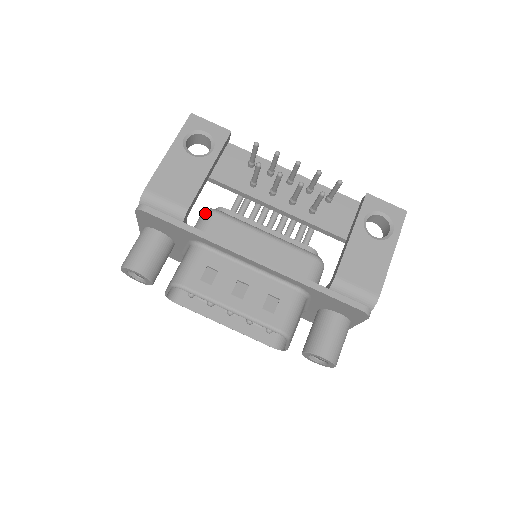
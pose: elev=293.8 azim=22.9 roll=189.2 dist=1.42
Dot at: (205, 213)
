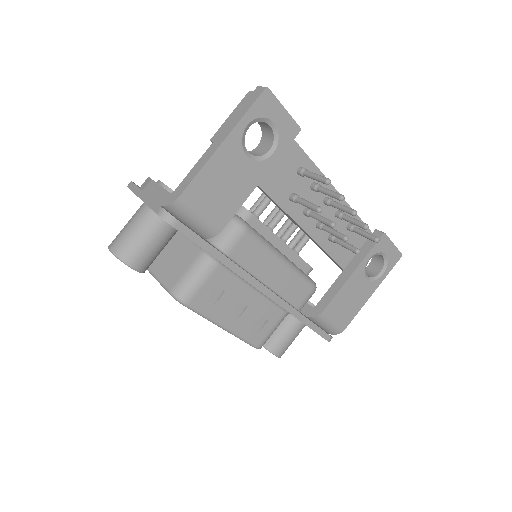
Dot at: (234, 227)
